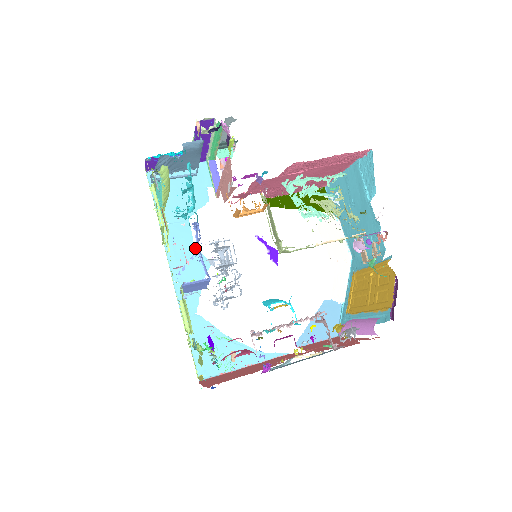
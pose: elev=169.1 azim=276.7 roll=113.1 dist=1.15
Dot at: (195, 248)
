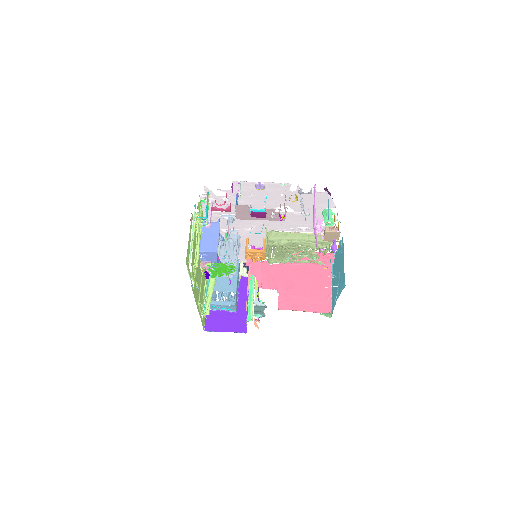
Dot at: occluded
